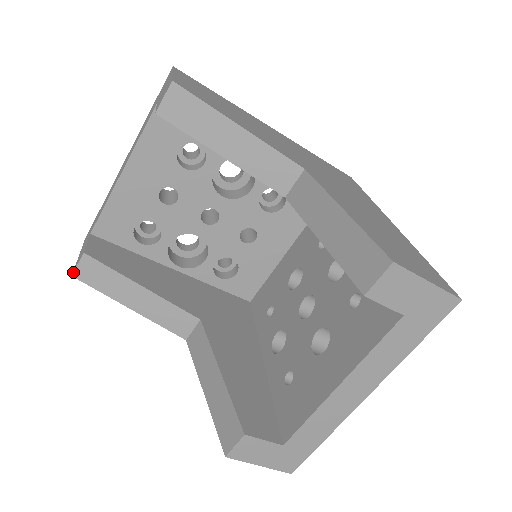
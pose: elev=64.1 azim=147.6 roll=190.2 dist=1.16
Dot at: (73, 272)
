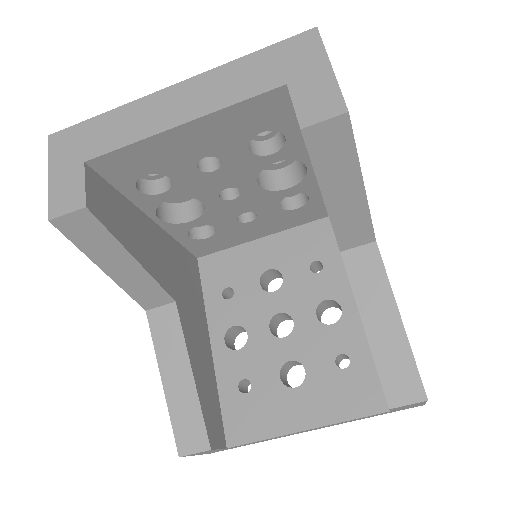
Dot at: (54, 218)
